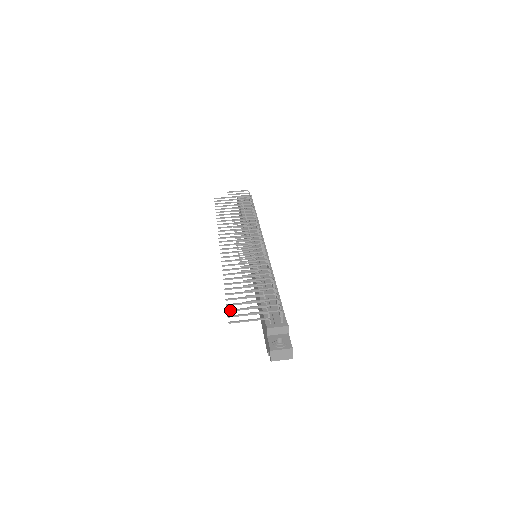
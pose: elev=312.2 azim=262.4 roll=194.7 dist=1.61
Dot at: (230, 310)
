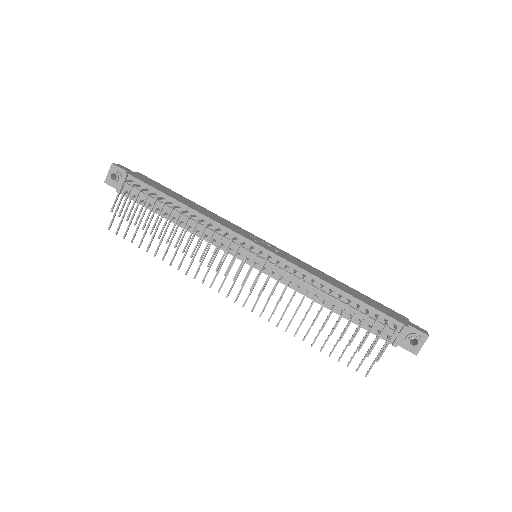
Dot at: occluded
